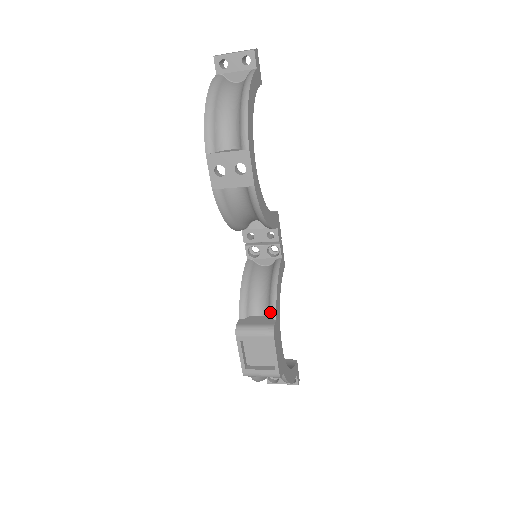
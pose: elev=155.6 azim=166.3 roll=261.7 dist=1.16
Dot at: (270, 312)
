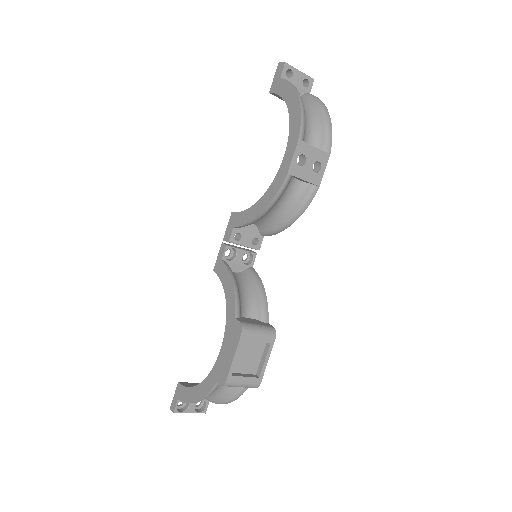
Dot at: (262, 315)
